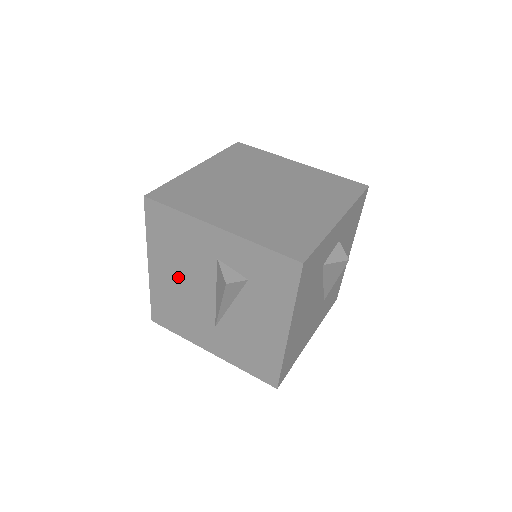
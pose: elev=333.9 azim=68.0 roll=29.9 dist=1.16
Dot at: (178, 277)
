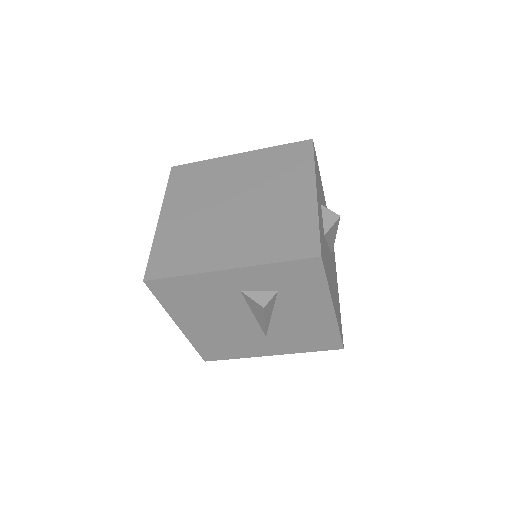
Dot at: (211, 321)
